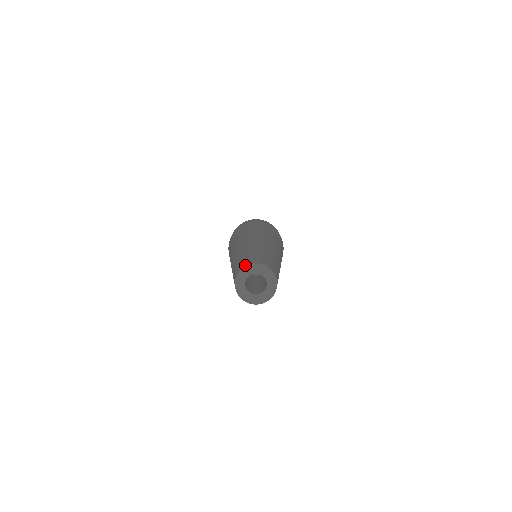
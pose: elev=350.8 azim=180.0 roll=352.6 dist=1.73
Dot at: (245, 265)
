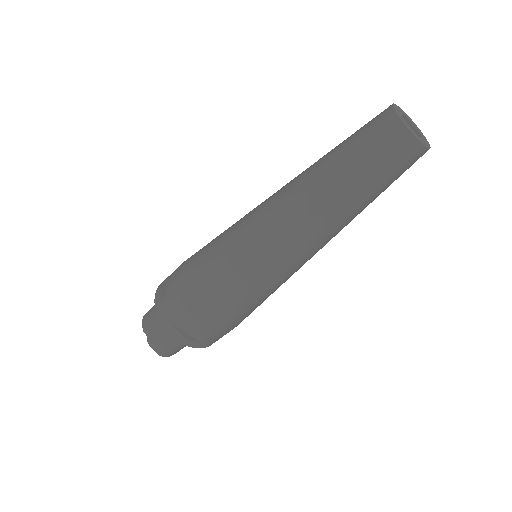
Dot at: occluded
